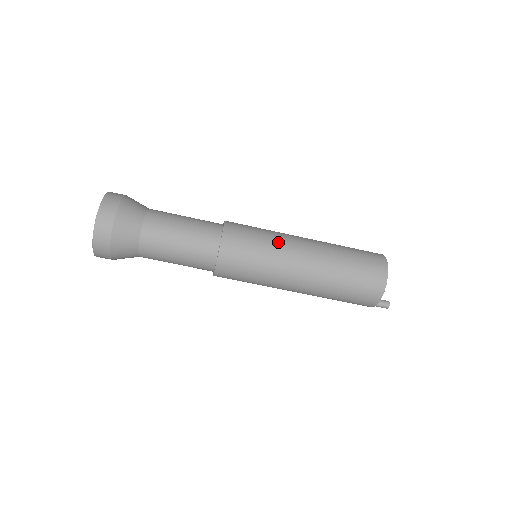
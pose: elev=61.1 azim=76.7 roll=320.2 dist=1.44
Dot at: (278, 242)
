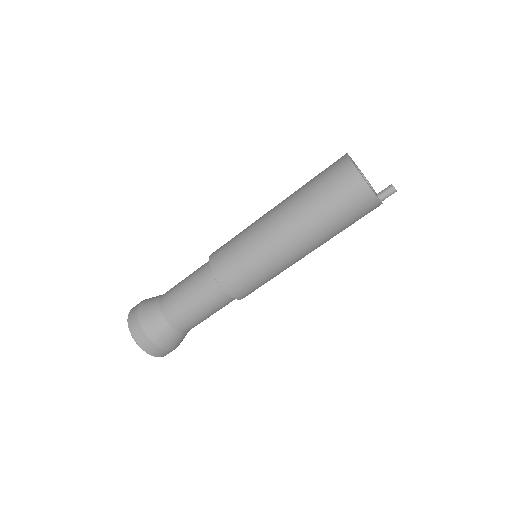
Dot at: (252, 236)
